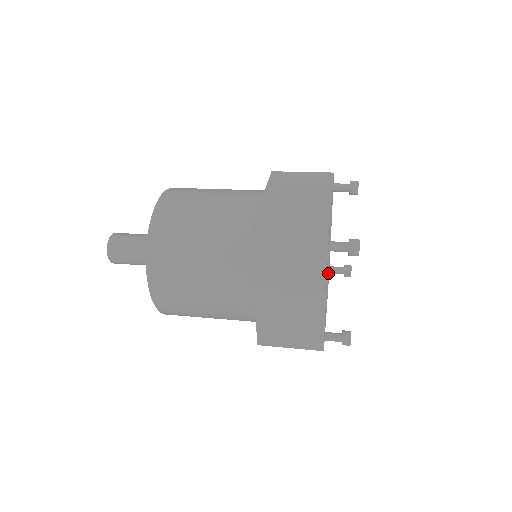
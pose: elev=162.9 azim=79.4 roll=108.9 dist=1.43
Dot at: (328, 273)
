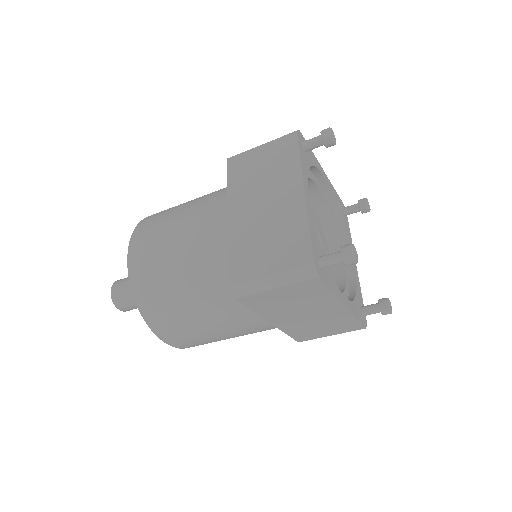
Dot at: (354, 297)
